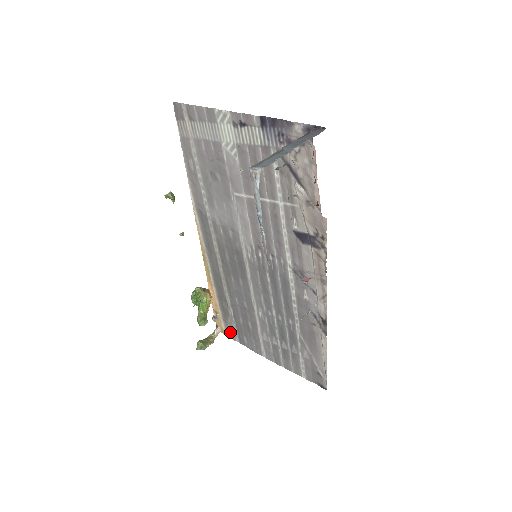
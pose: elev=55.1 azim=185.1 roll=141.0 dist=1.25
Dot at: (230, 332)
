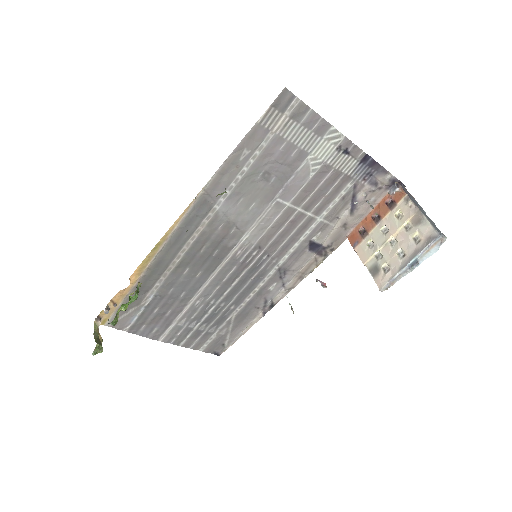
Dot at: (119, 322)
